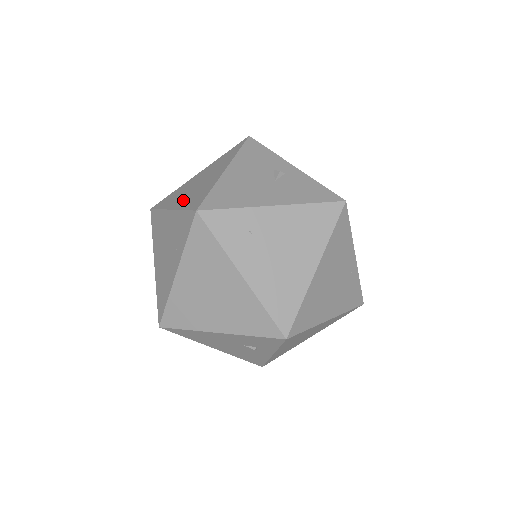
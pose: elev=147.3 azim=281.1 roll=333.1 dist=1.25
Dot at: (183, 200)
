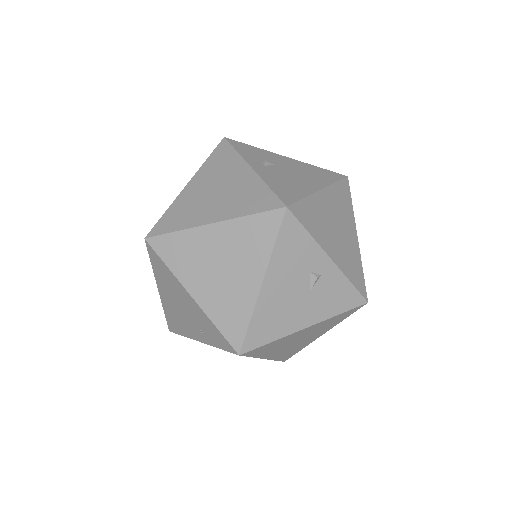
Dot at: (208, 295)
